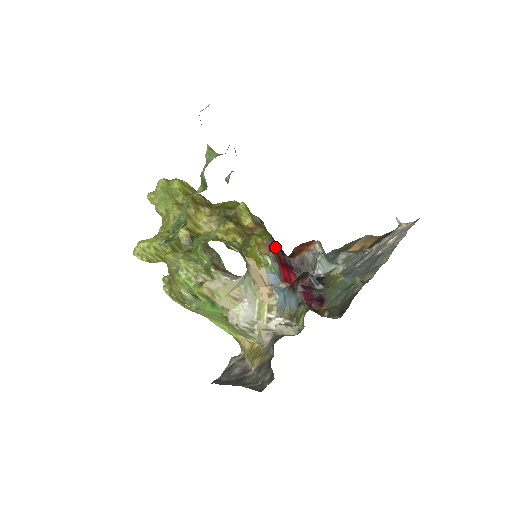
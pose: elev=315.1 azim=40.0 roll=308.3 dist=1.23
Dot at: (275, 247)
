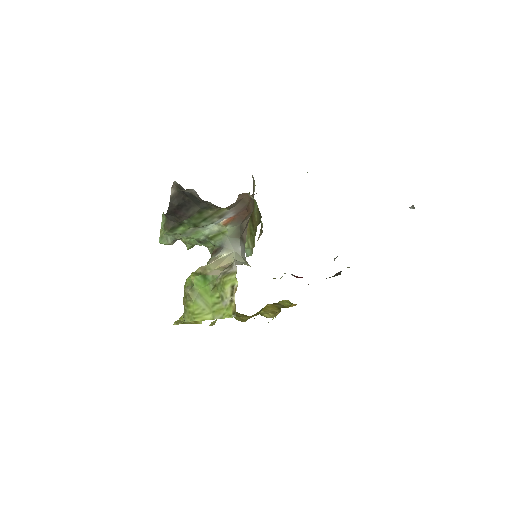
Dot at: occluded
